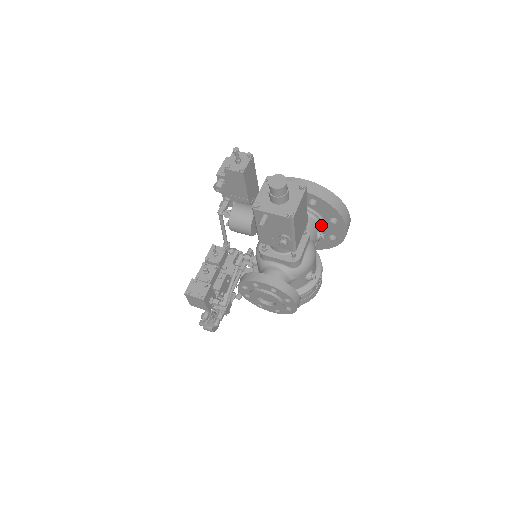
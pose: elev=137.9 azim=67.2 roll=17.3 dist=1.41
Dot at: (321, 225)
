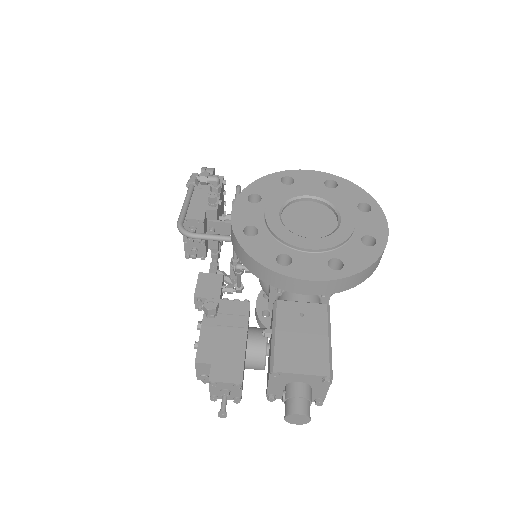
Dot at: occluded
